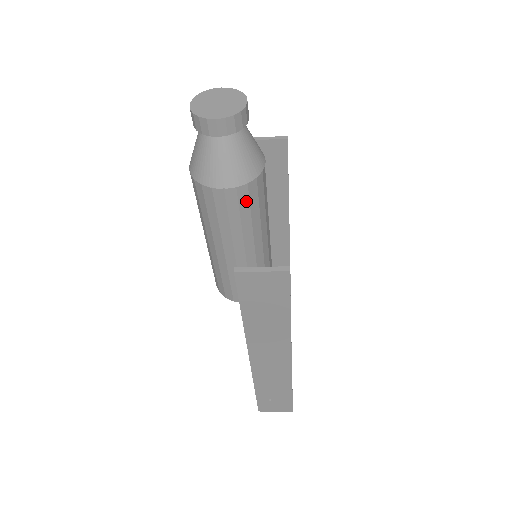
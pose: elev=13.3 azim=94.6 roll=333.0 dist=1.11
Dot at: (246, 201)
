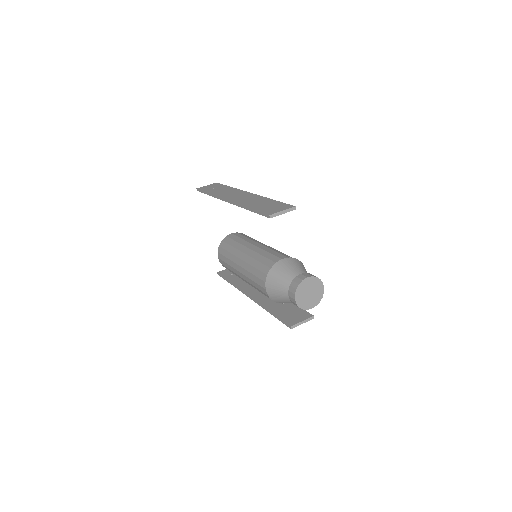
Dot at: occluded
